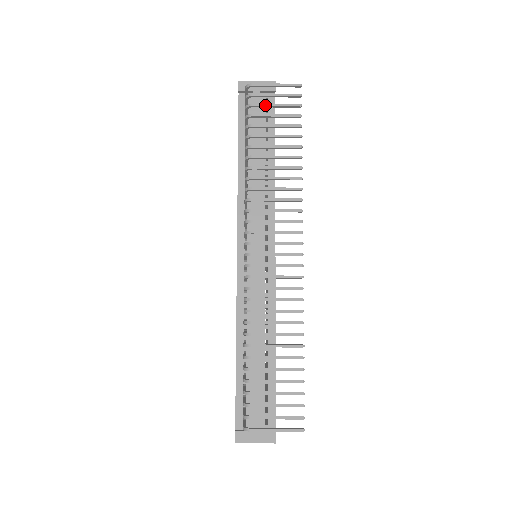
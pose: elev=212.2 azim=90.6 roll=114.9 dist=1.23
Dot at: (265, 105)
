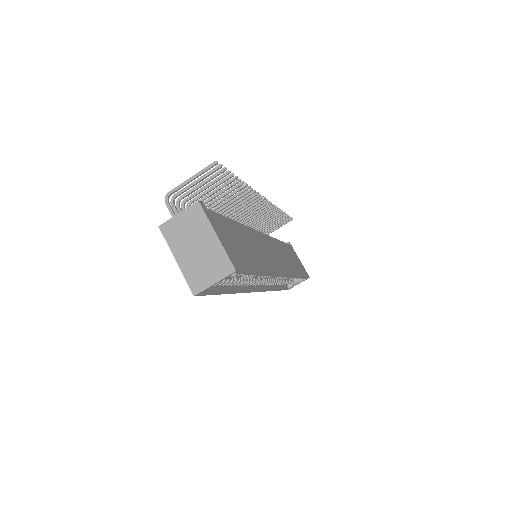
Dot at: occluded
